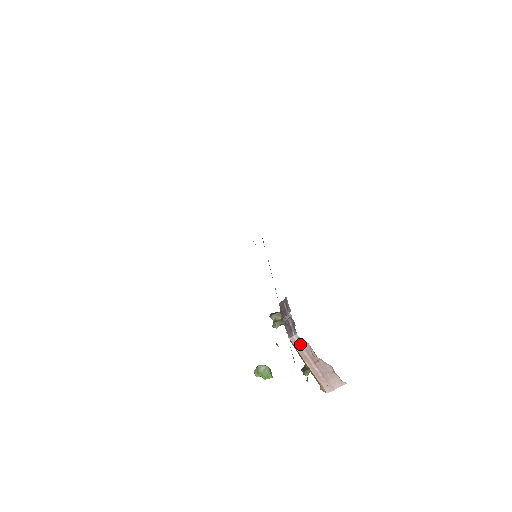
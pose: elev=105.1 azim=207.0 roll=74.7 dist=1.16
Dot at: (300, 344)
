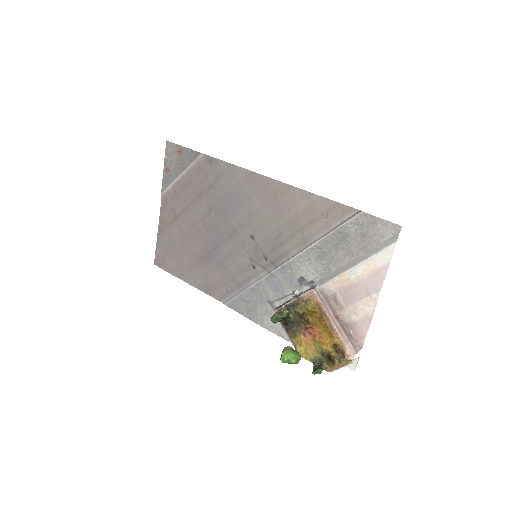
Dot at: (322, 296)
